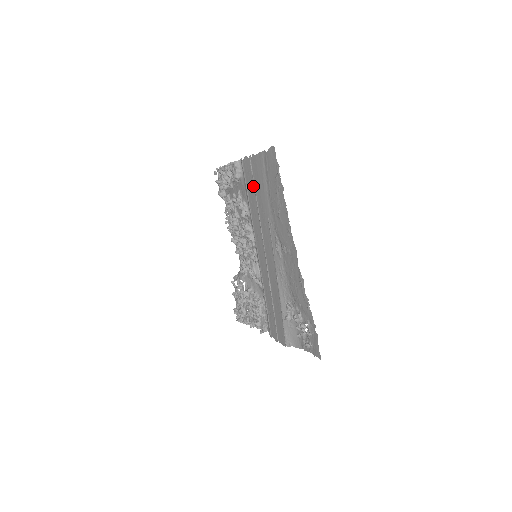
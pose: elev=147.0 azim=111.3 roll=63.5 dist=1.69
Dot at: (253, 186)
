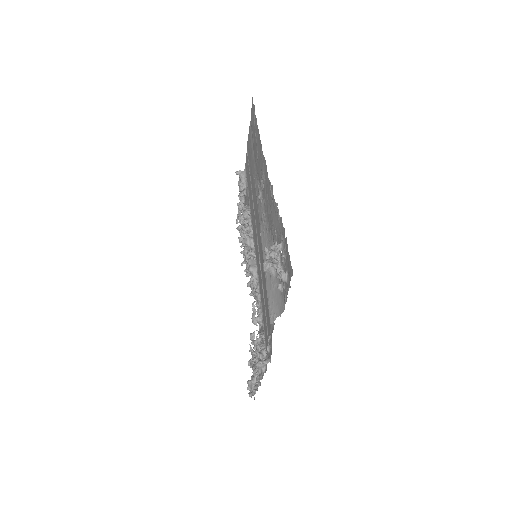
Dot at: (249, 171)
